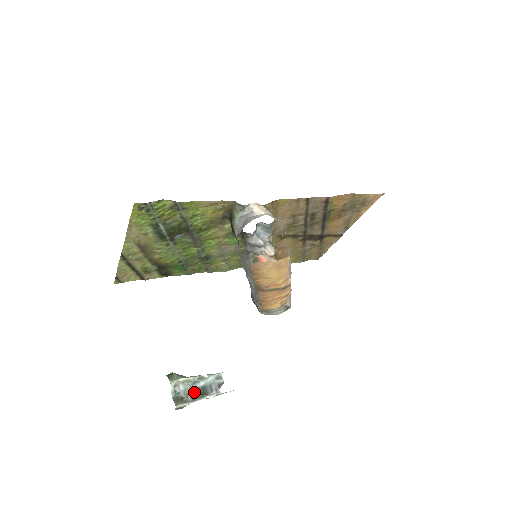
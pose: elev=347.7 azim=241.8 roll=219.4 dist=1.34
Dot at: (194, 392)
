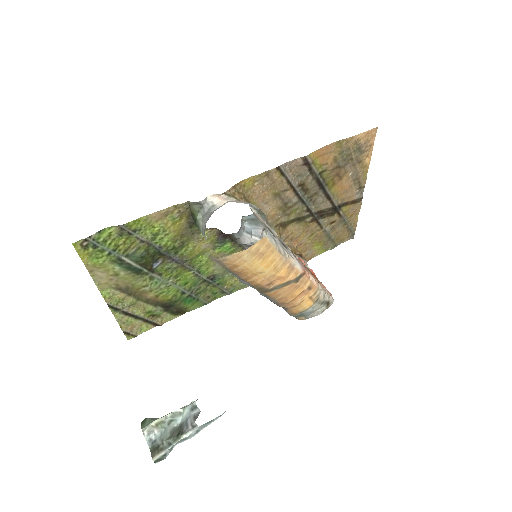
Dot at: (170, 434)
